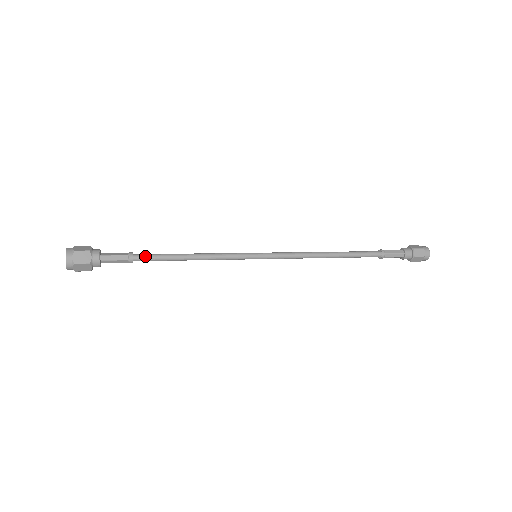
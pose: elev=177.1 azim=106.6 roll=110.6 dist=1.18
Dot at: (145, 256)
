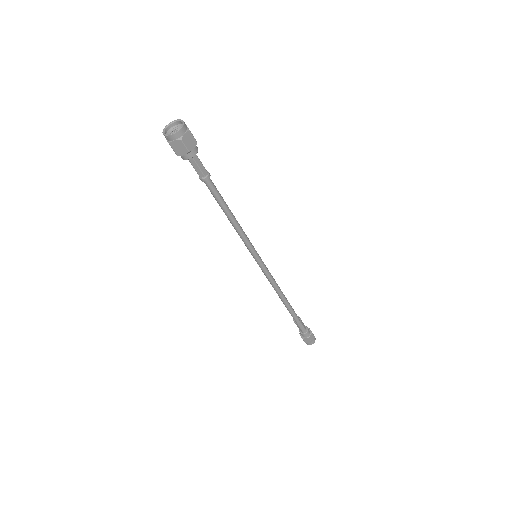
Dot at: (213, 183)
